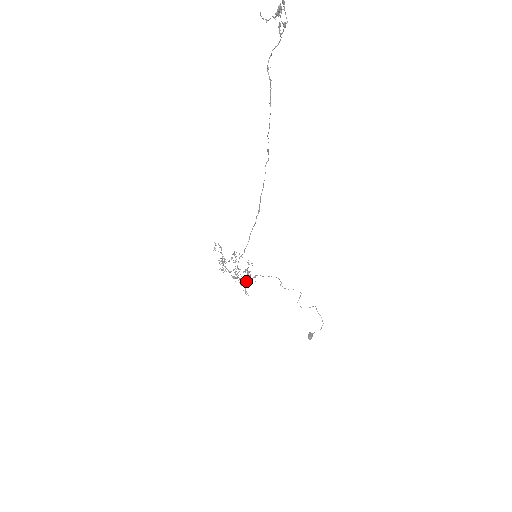
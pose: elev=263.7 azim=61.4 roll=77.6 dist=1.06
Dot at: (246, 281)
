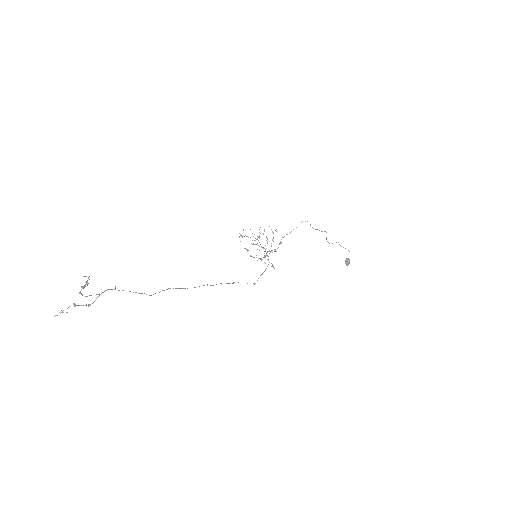
Dot at: (274, 251)
